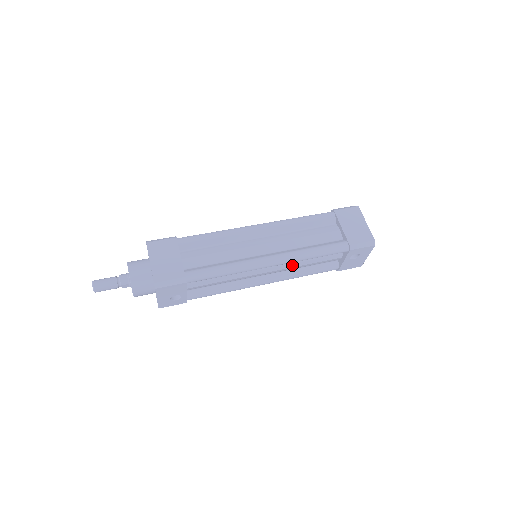
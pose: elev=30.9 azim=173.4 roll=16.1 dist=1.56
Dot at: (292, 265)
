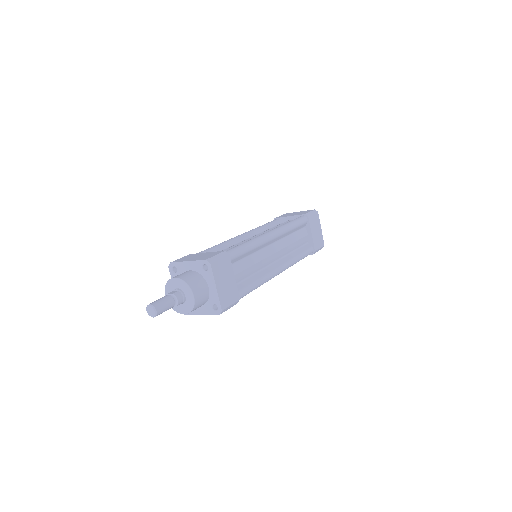
Dot at: occluded
